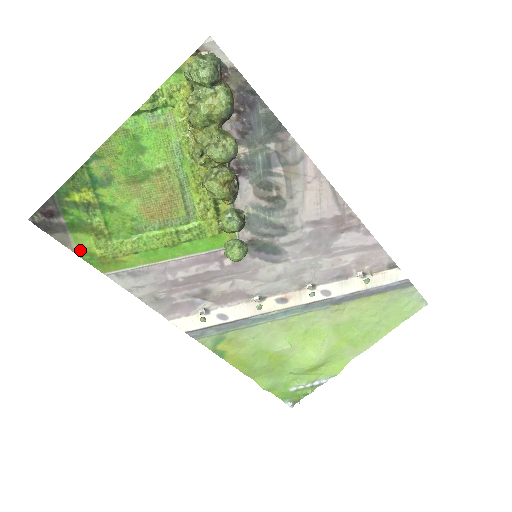
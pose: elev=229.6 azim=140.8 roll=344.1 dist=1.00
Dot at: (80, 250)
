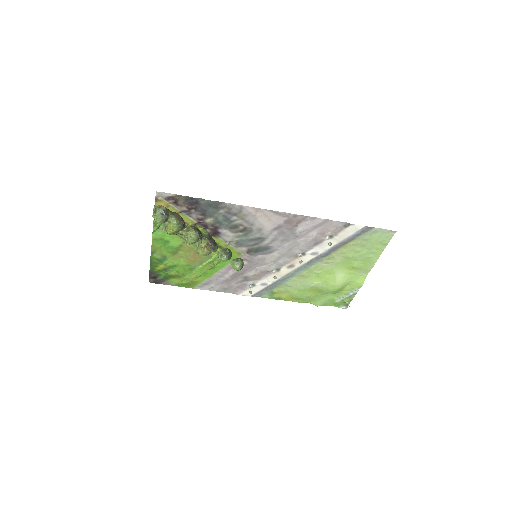
Dot at: (176, 284)
